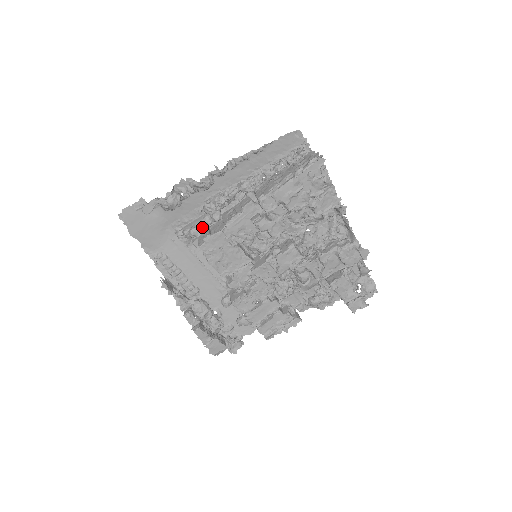
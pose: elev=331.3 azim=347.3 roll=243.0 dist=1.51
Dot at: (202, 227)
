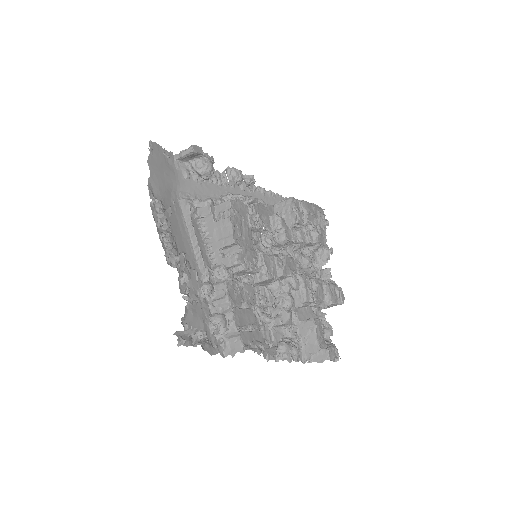
Dot at: occluded
